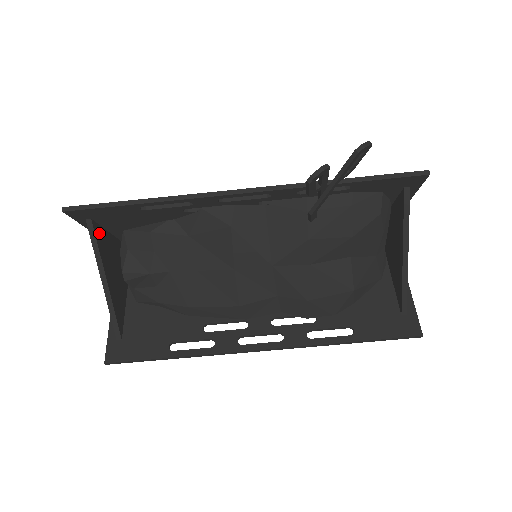
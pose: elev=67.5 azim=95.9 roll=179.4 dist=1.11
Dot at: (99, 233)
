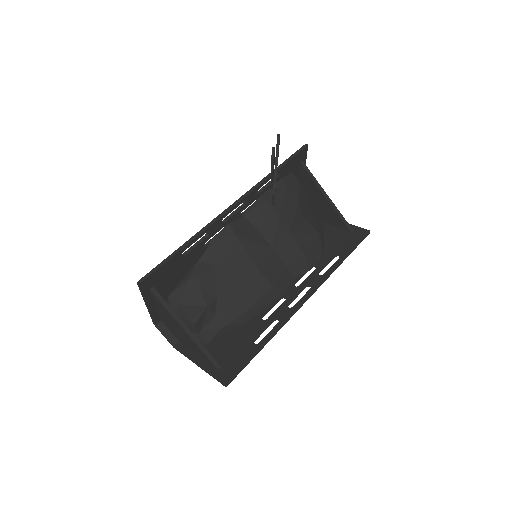
Dot at: occluded
